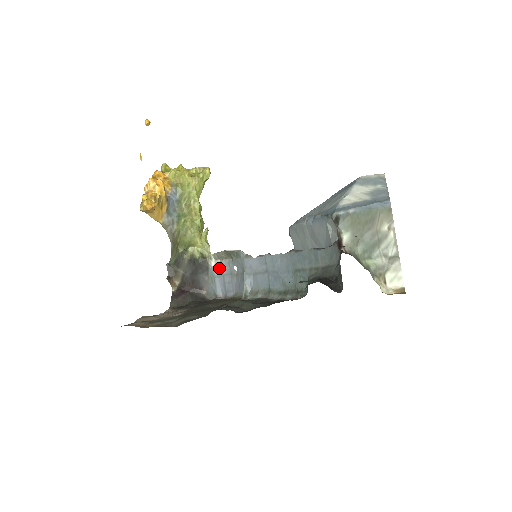
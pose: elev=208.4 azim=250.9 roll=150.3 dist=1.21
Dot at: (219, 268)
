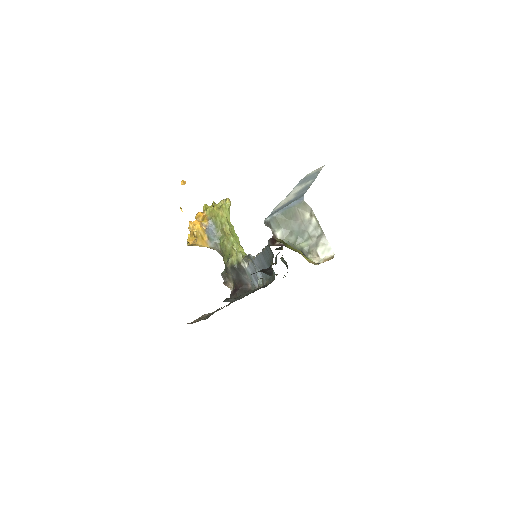
Dot at: (249, 268)
